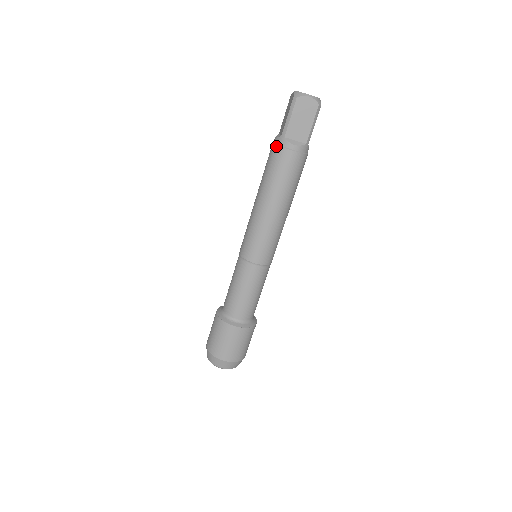
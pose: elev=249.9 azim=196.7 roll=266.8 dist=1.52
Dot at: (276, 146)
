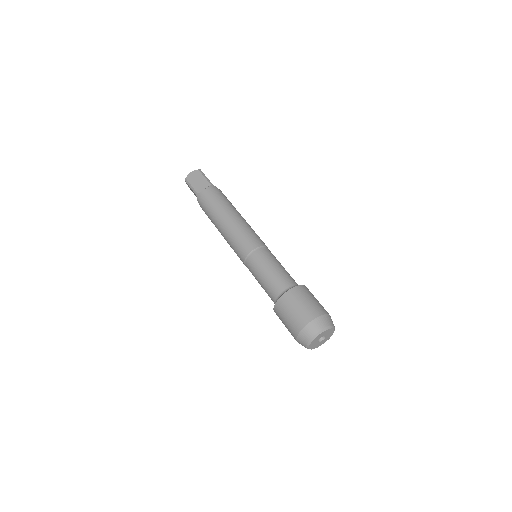
Dot at: (199, 202)
